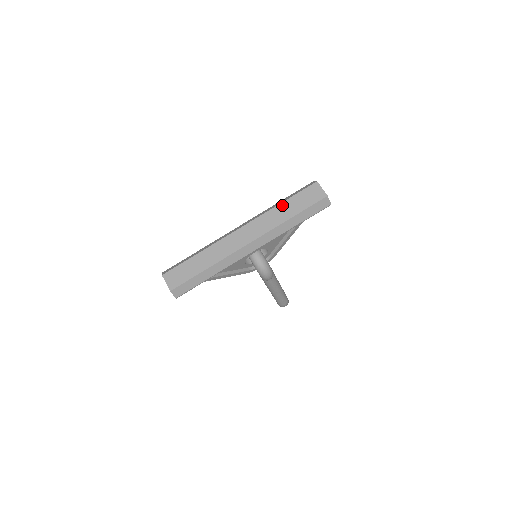
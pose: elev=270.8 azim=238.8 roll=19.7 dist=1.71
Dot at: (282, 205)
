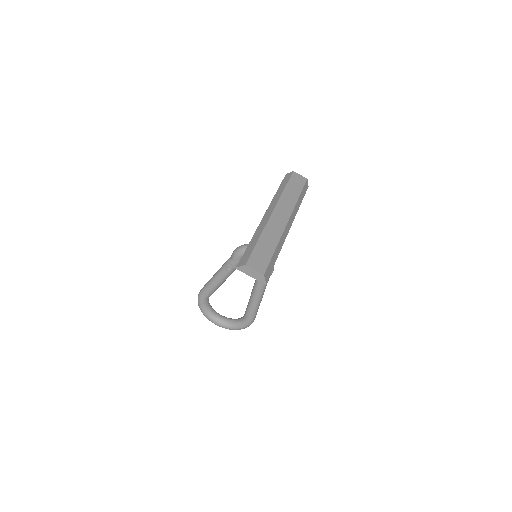
Dot at: (286, 190)
